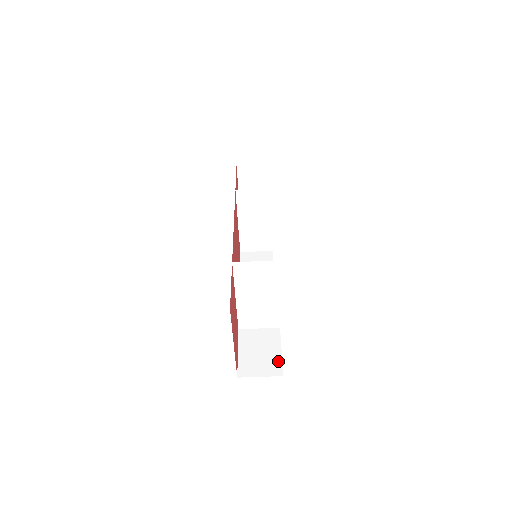
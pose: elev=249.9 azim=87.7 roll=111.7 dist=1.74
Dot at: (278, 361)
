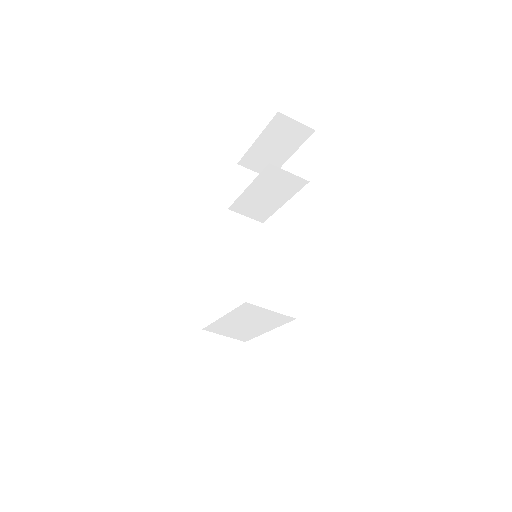
Dot at: (233, 388)
